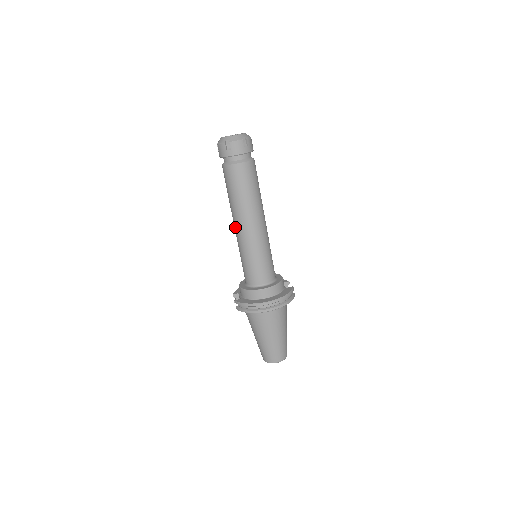
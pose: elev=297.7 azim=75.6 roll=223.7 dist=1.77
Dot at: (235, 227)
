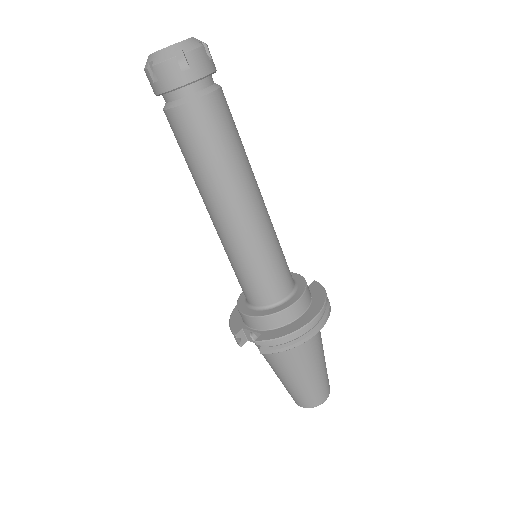
Dot at: (221, 218)
